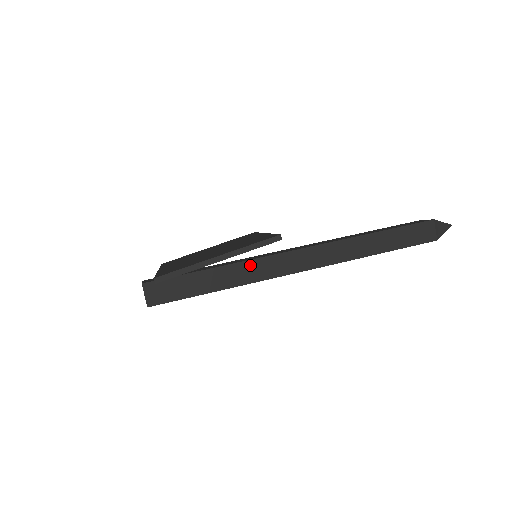
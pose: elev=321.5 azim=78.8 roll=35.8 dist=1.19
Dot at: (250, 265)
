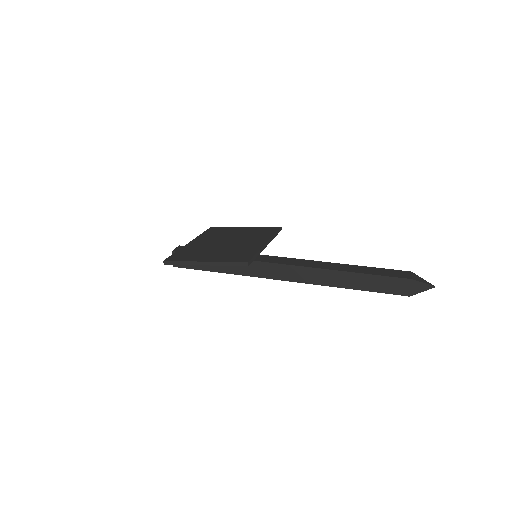
Dot at: occluded
